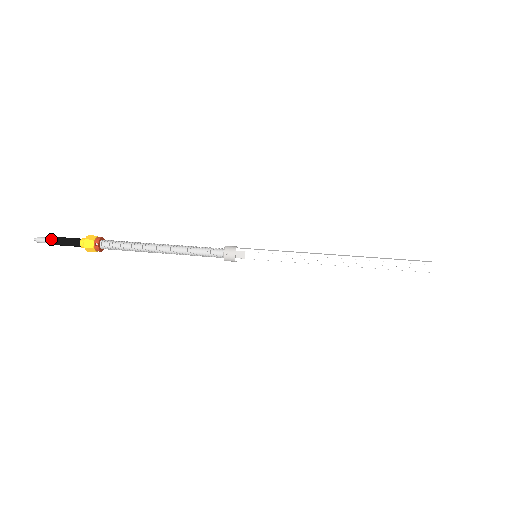
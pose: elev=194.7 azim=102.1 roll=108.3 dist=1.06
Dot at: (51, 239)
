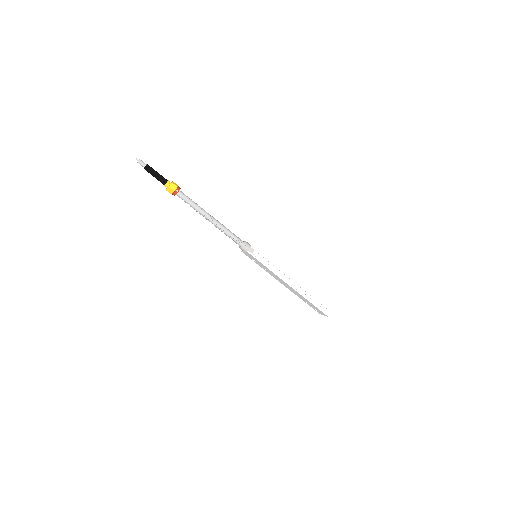
Dot at: (150, 167)
